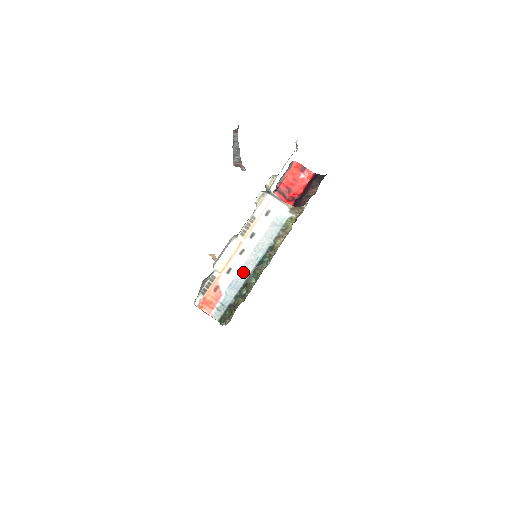
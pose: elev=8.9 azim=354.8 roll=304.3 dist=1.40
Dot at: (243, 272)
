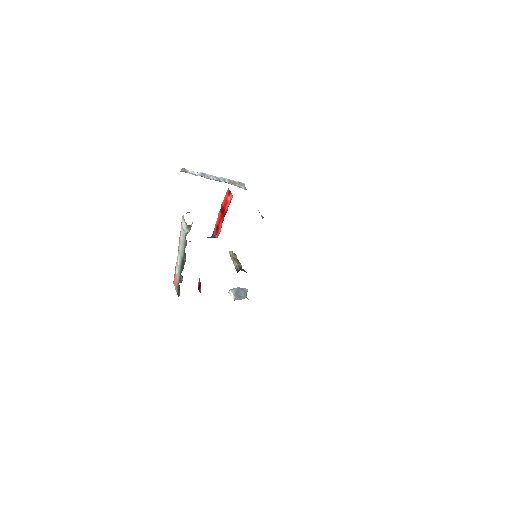
Dot at: (180, 266)
